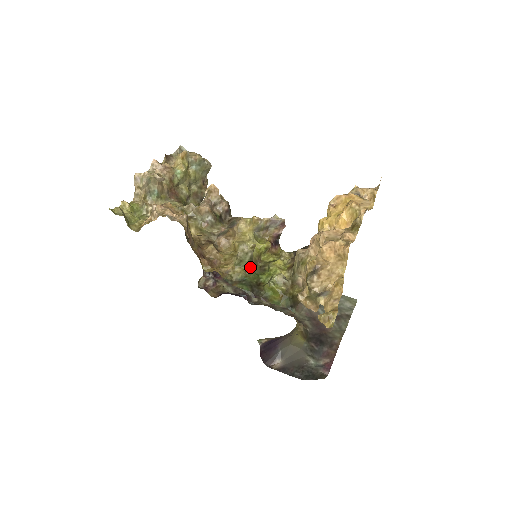
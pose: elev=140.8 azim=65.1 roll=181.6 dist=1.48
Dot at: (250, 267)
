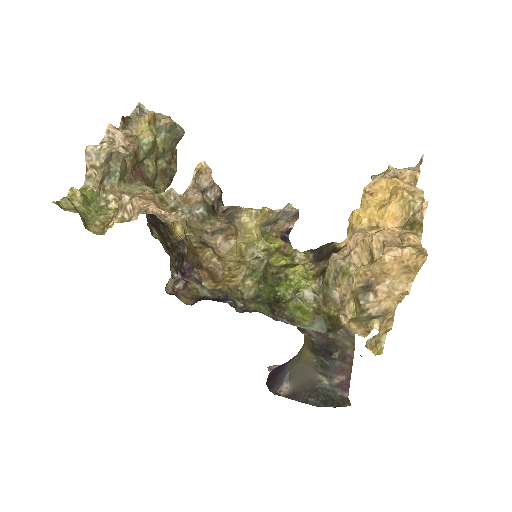
Dot at: (262, 277)
